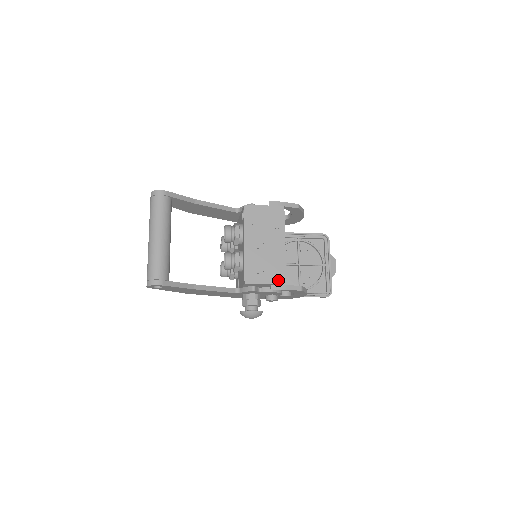
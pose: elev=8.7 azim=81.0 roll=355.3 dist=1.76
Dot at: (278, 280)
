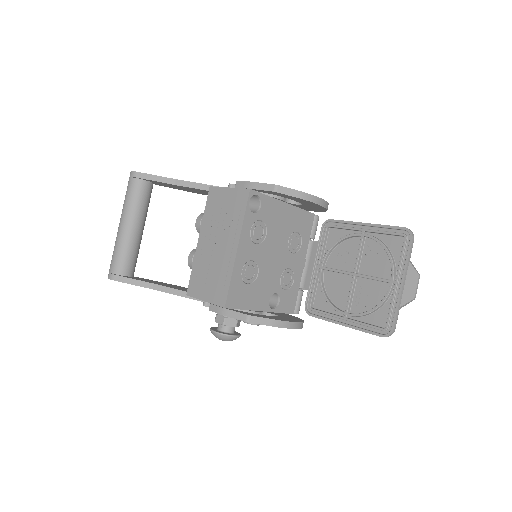
Dot at: (218, 299)
